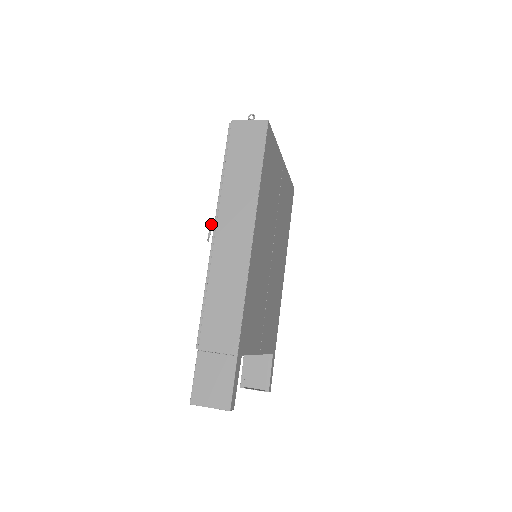
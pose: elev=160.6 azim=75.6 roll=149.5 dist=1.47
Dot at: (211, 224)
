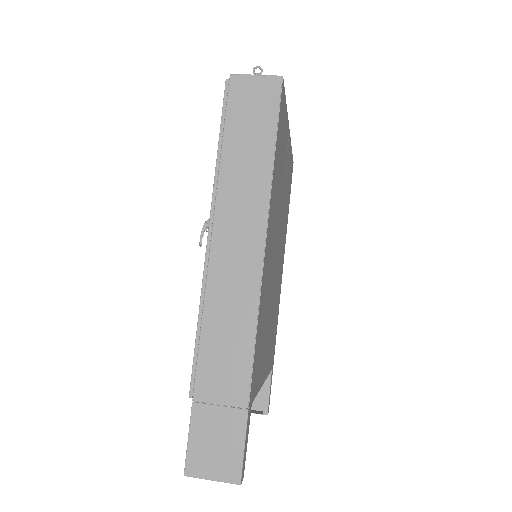
Dot at: (204, 223)
